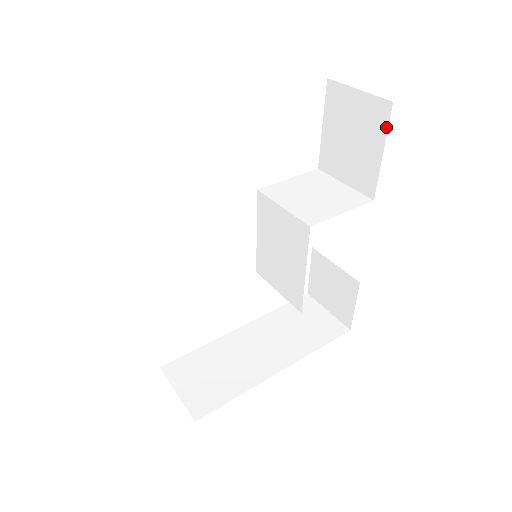
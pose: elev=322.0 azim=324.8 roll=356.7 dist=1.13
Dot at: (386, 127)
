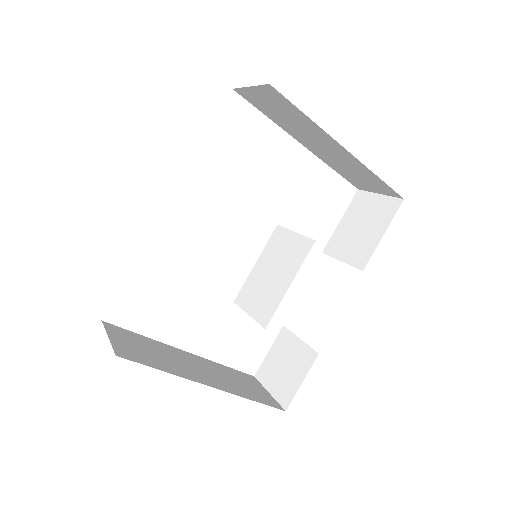
Dot at: (393, 216)
